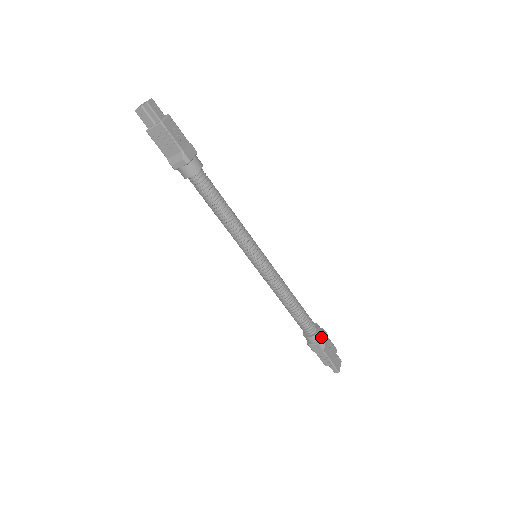
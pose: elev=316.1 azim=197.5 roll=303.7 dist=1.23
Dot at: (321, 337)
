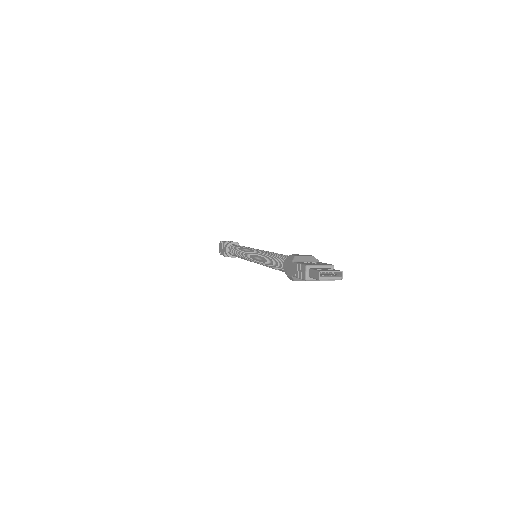
Dot at: occluded
